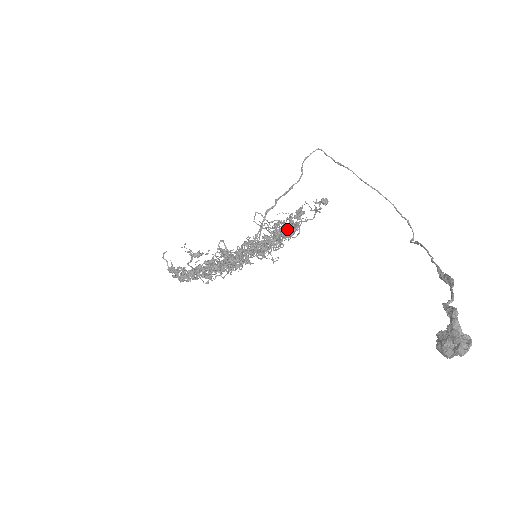
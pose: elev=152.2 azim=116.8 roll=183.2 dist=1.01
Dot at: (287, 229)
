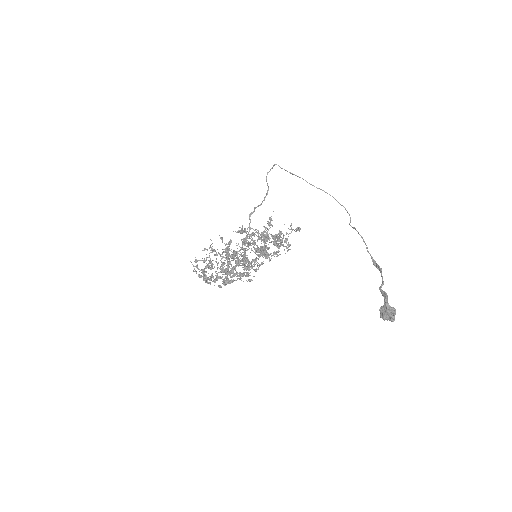
Dot at: (277, 245)
